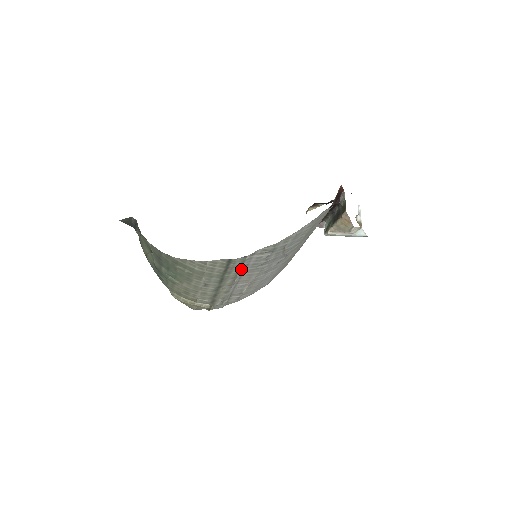
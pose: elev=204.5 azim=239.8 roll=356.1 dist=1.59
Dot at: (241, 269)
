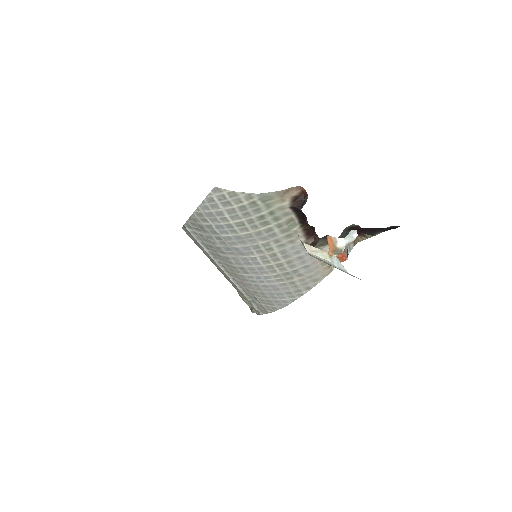
Dot at: (205, 248)
